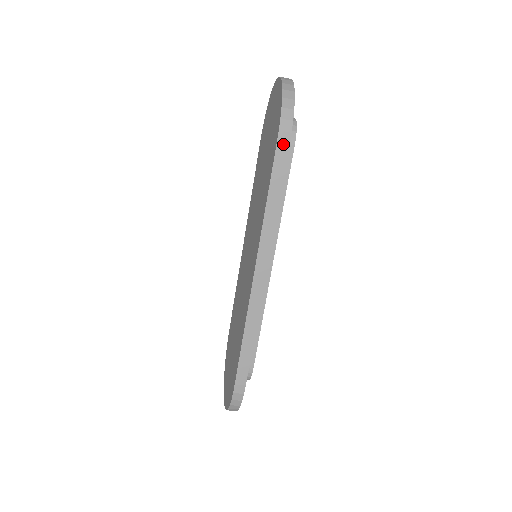
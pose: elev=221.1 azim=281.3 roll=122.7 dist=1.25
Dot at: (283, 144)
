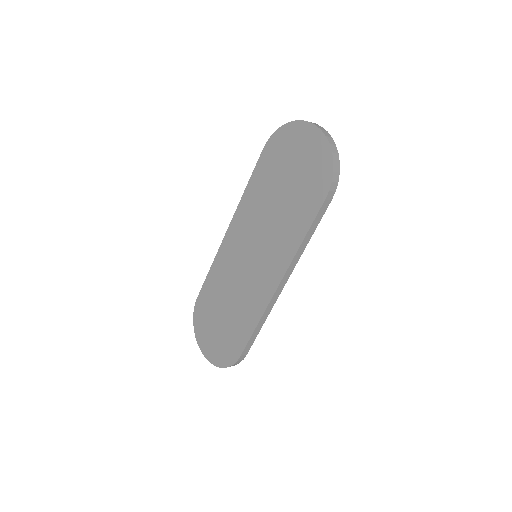
Dot at: (328, 200)
